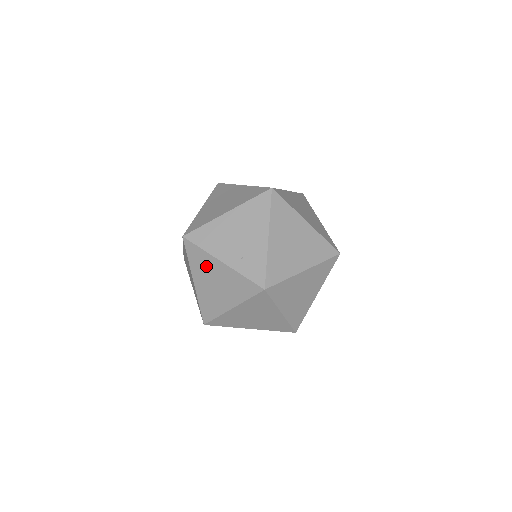
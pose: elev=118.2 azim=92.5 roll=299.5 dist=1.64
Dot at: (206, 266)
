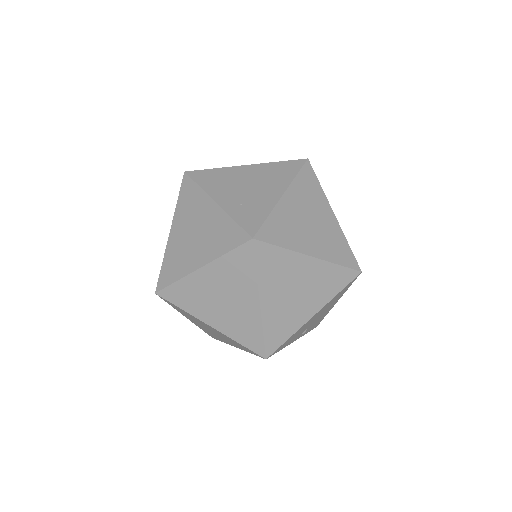
Dot at: (194, 208)
